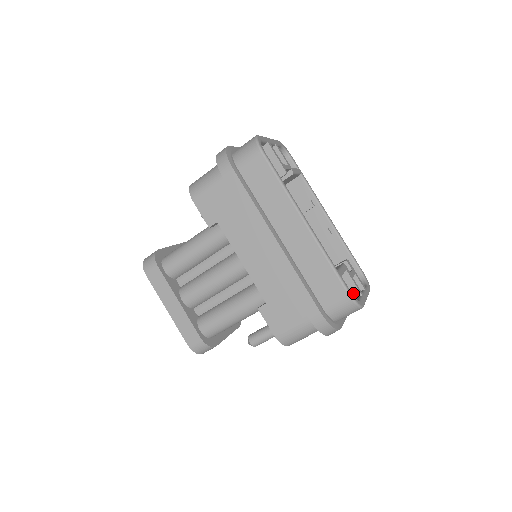
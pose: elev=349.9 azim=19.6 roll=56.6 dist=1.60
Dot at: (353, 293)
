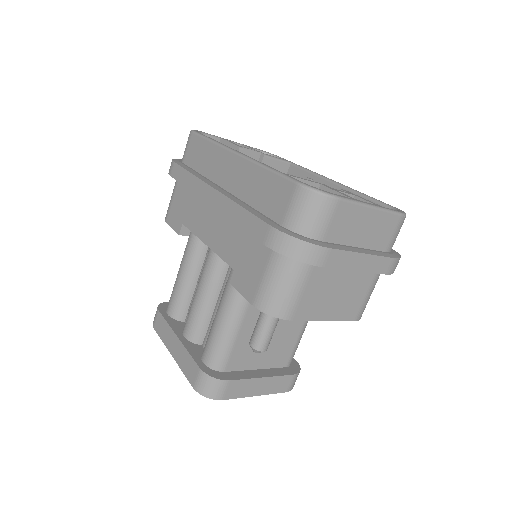
Dot at: occluded
